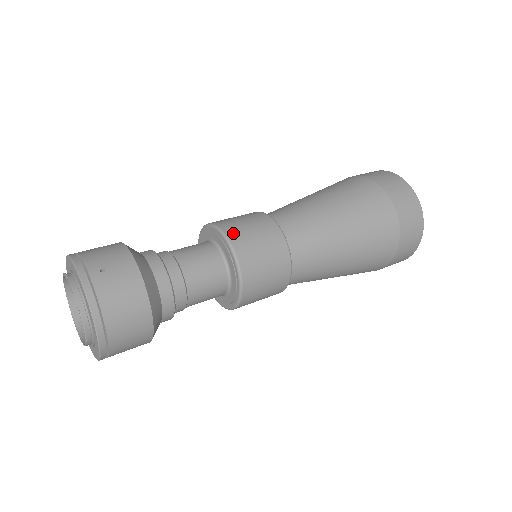
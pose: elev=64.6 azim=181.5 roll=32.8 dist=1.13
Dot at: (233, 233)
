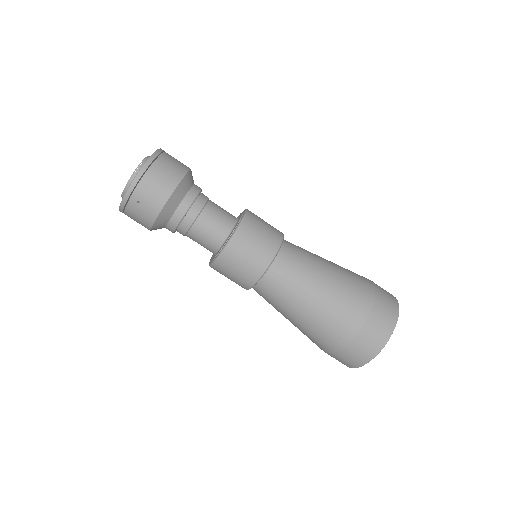
Dot at: occluded
